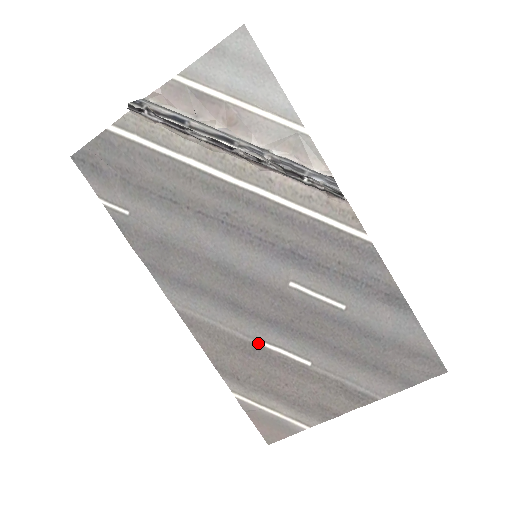
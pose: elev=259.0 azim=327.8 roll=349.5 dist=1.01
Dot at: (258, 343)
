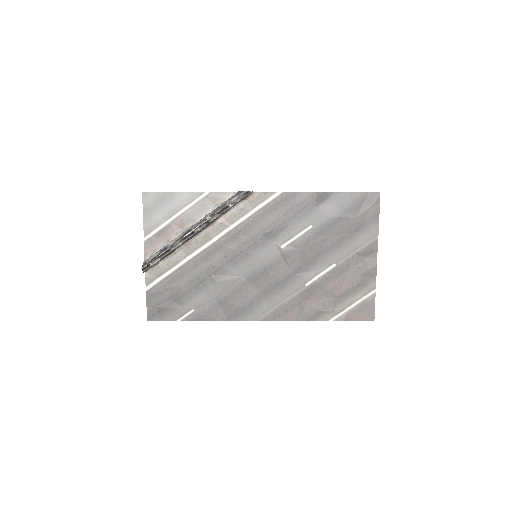
Dot at: (306, 286)
